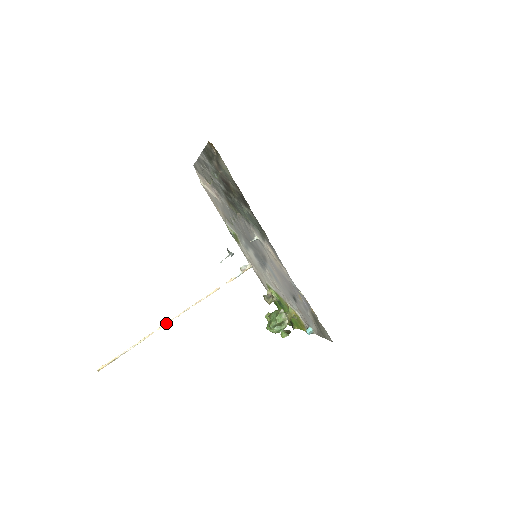
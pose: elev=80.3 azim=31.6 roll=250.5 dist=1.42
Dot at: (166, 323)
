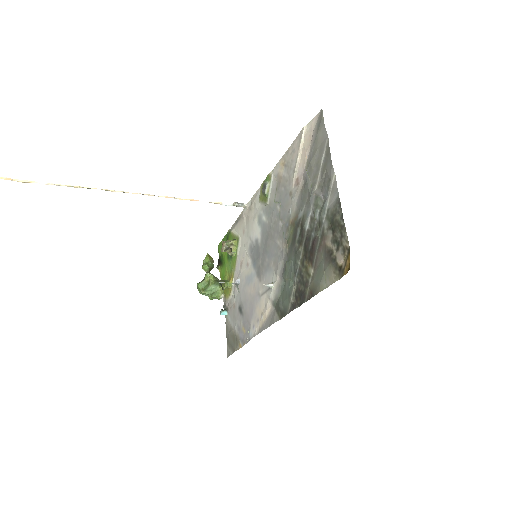
Dot at: (116, 191)
